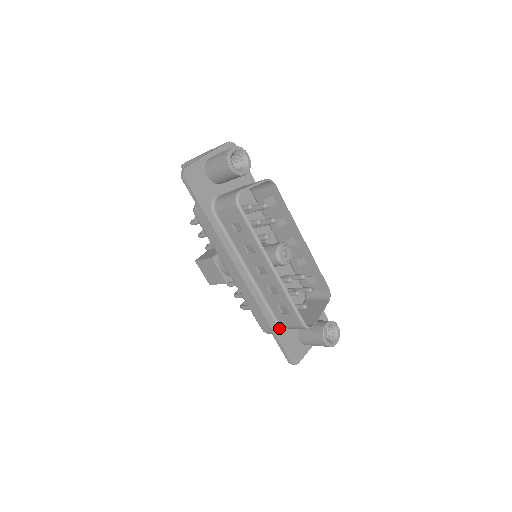
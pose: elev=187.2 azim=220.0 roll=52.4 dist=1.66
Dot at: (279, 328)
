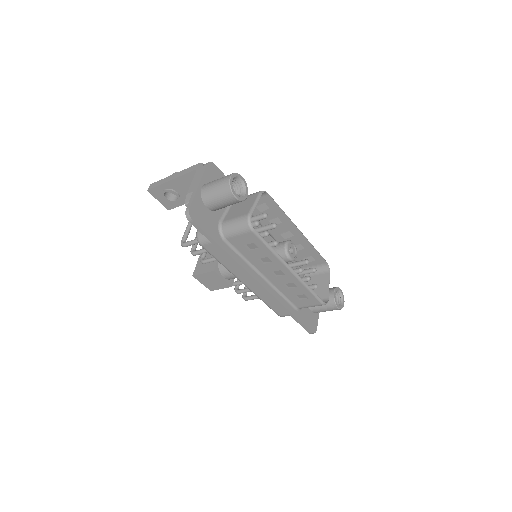
Dot at: (297, 311)
